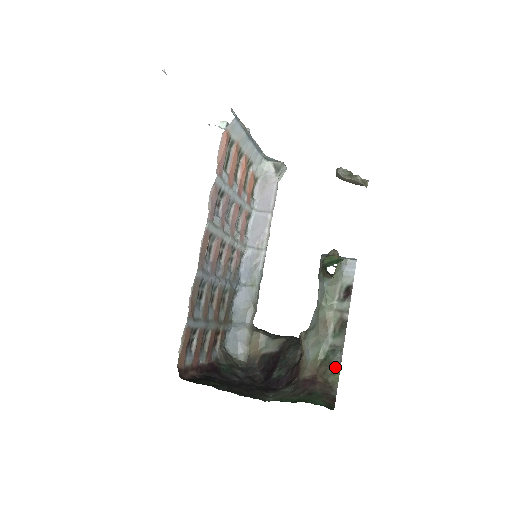
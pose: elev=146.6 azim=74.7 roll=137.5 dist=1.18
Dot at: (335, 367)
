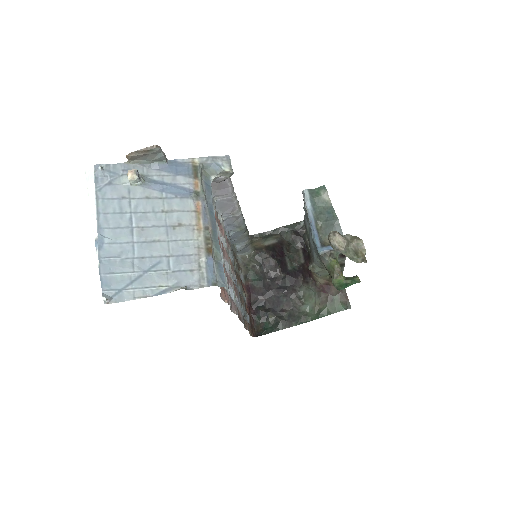
Dot at: occluded
